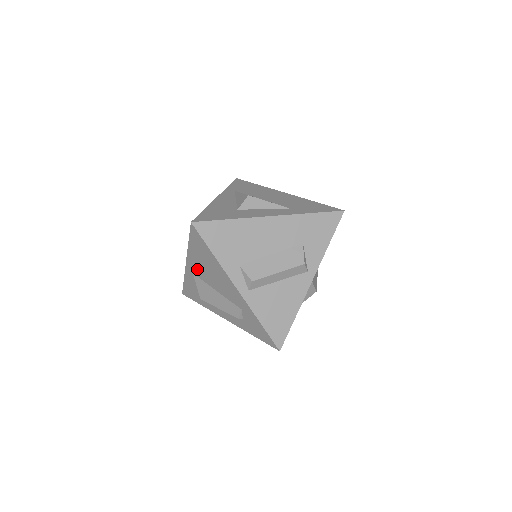
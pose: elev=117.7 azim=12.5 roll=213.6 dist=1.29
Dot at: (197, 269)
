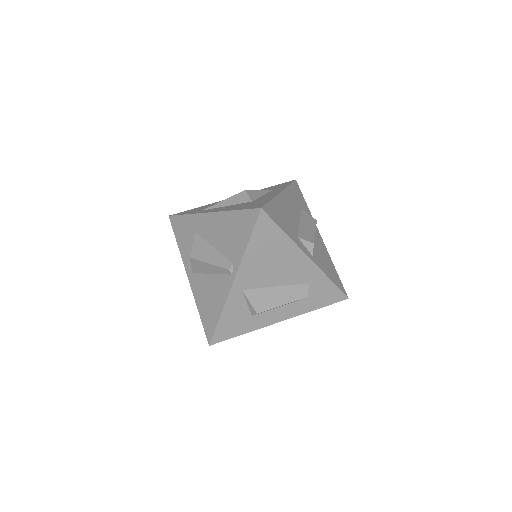
Dot at: (252, 277)
